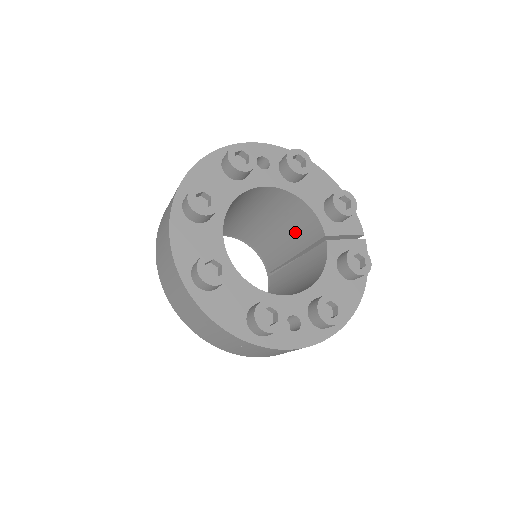
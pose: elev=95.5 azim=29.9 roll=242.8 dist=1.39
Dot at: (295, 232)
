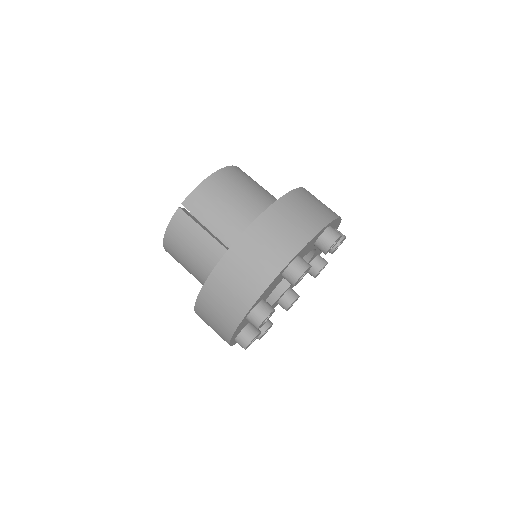
Dot at: occluded
